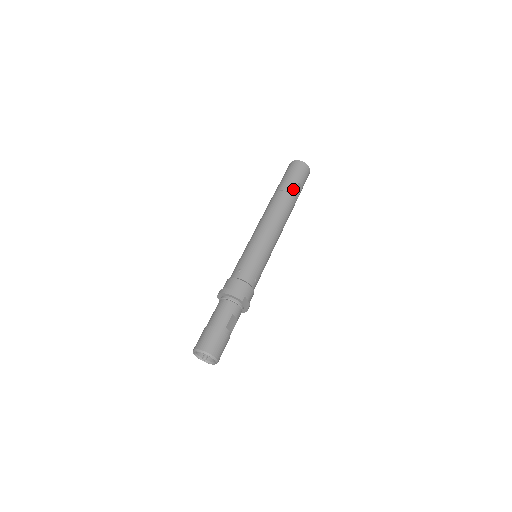
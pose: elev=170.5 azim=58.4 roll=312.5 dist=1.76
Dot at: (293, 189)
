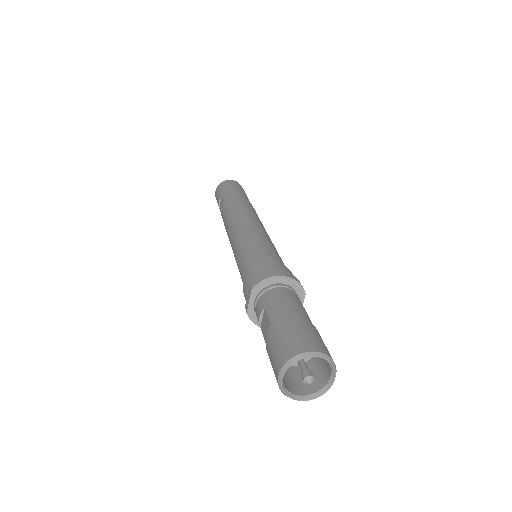
Dot at: occluded
